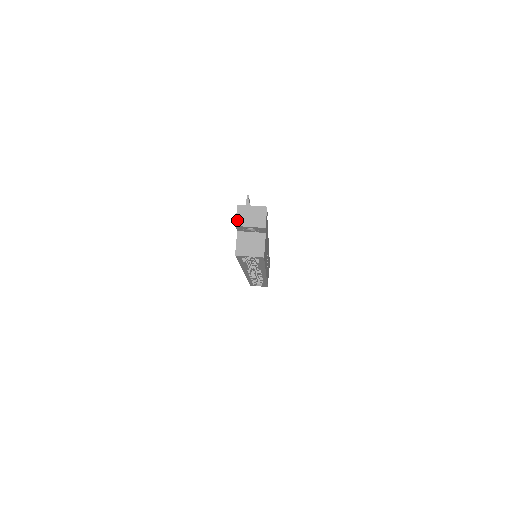
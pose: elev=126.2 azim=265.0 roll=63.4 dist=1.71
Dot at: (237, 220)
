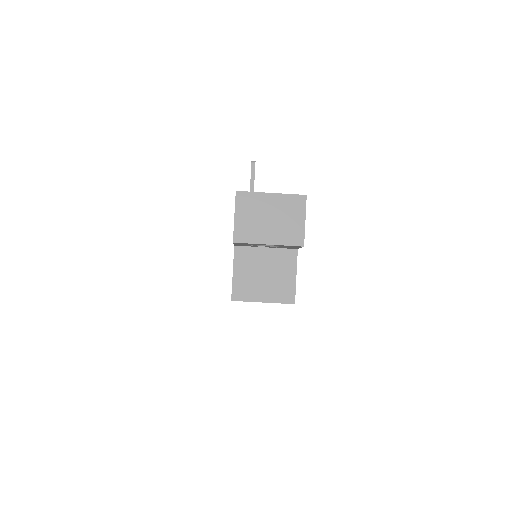
Dot at: (236, 228)
